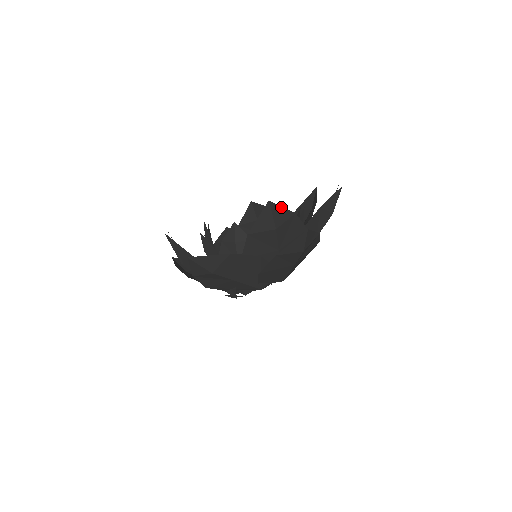
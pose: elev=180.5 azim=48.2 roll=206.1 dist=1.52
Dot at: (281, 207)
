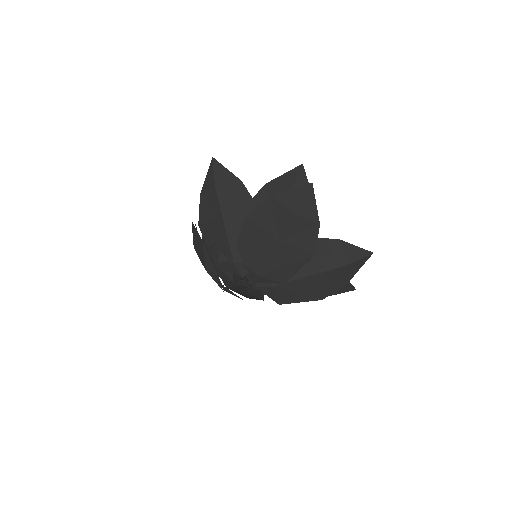
Dot at: (308, 182)
